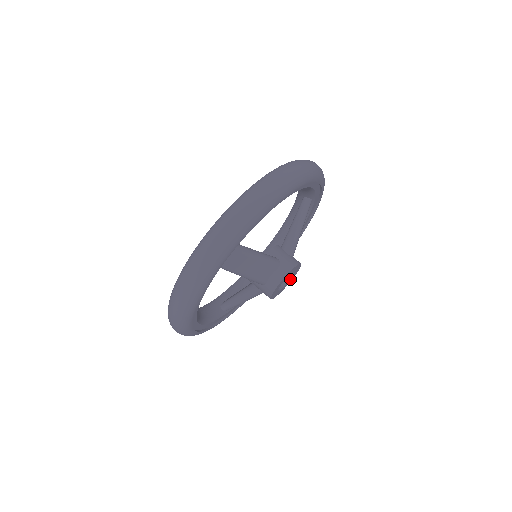
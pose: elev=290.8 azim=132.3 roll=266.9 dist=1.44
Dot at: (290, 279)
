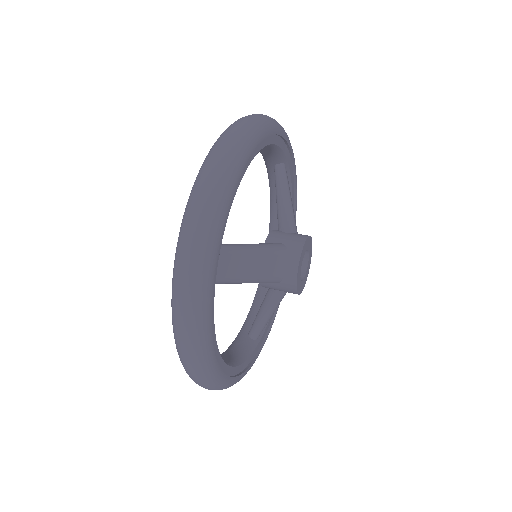
Dot at: (308, 261)
